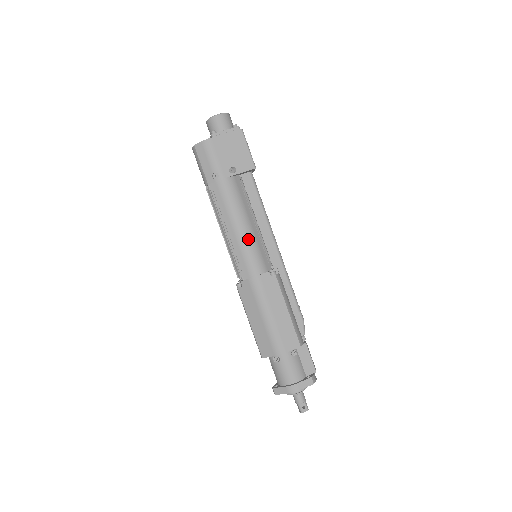
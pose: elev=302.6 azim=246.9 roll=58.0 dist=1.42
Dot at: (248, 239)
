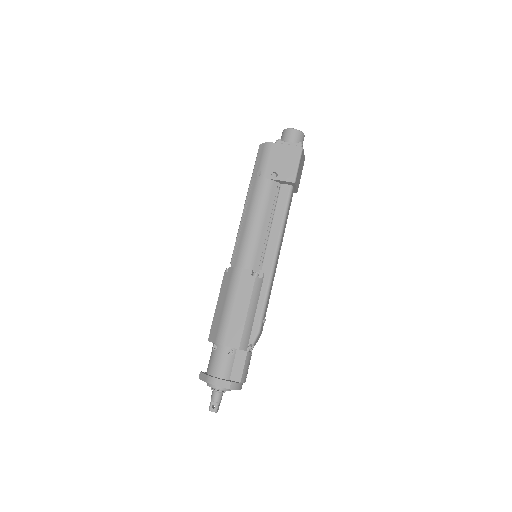
Dot at: (252, 235)
